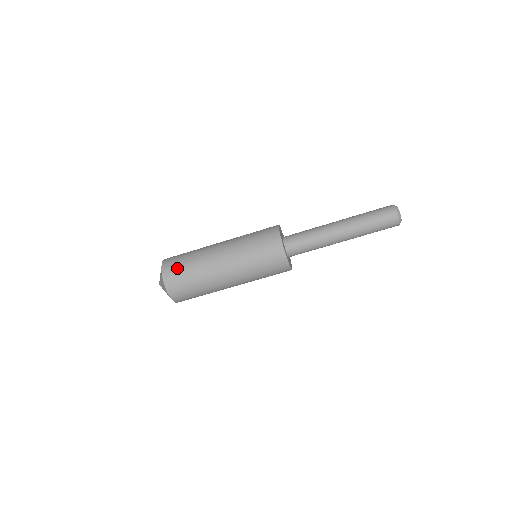
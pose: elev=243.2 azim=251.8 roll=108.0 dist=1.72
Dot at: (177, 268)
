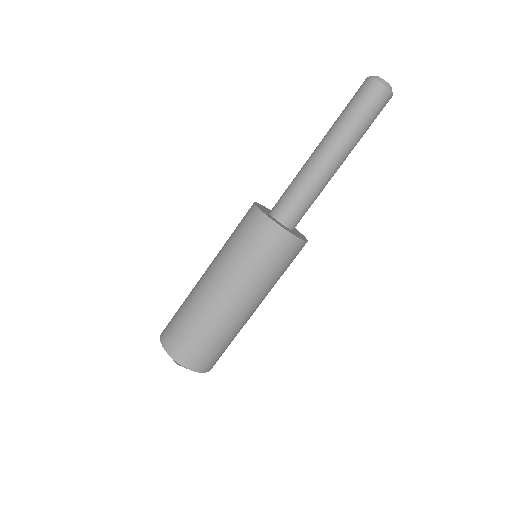
Dot at: (195, 349)
